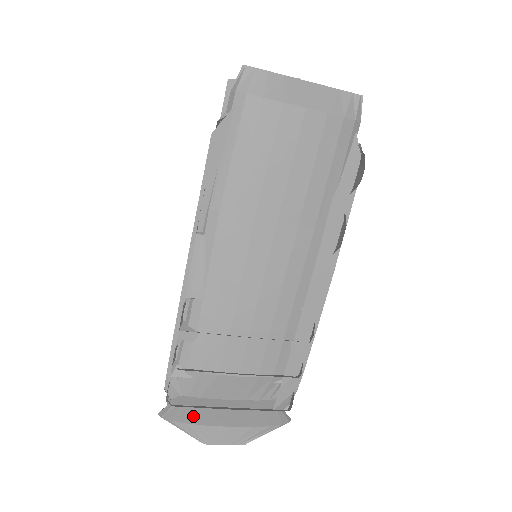
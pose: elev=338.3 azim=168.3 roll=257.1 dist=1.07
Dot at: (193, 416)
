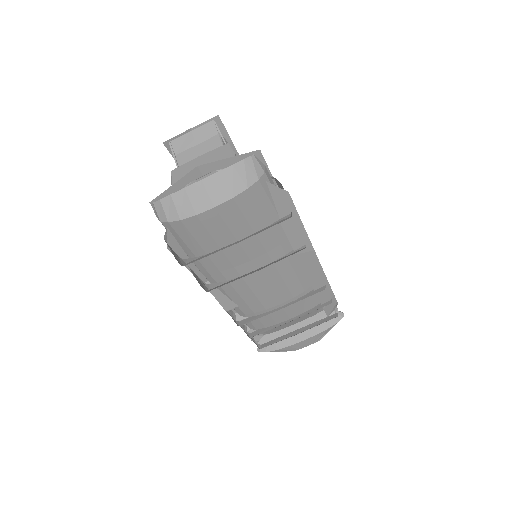
Dot at: (278, 344)
